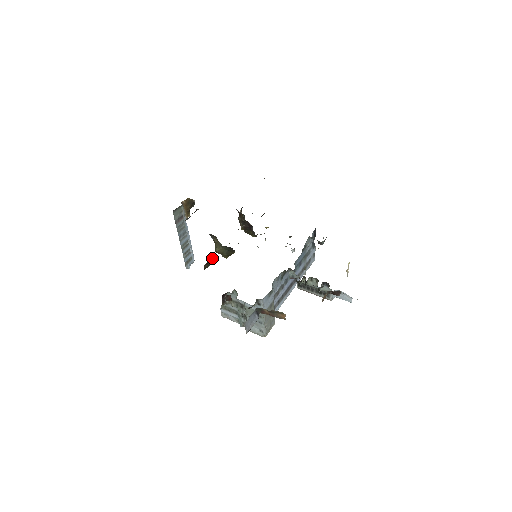
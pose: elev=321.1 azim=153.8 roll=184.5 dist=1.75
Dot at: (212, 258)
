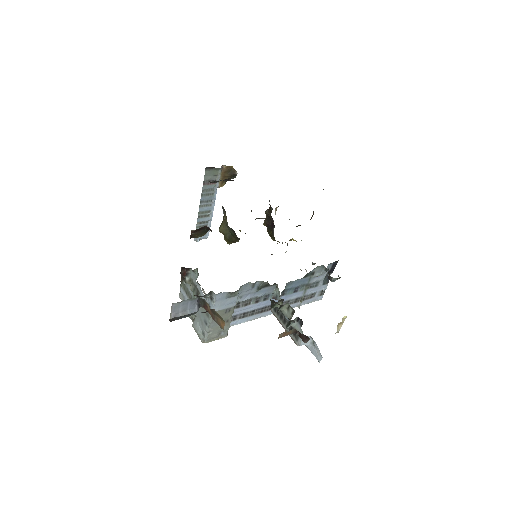
Dot at: (206, 229)
